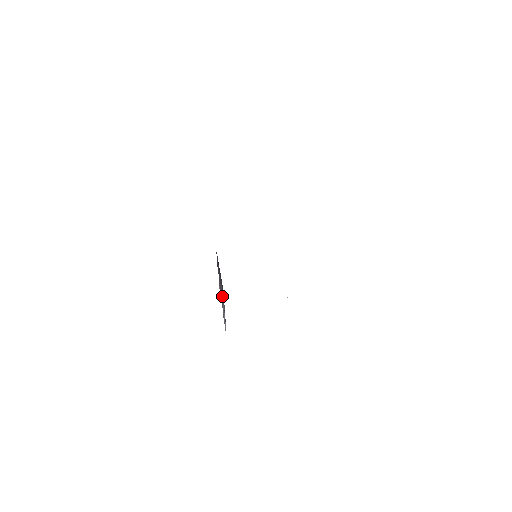
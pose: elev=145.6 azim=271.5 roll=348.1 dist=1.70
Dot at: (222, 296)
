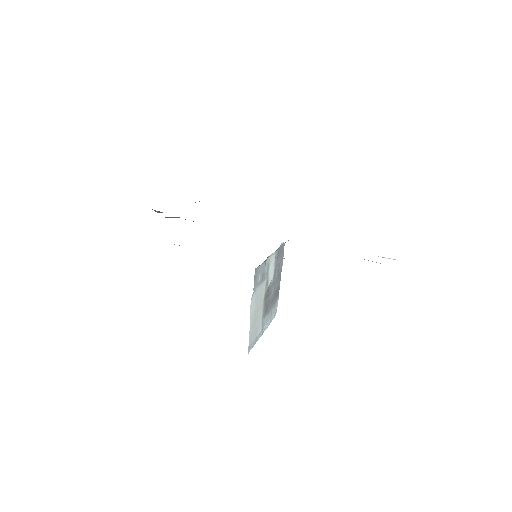
Dot at: occluded
